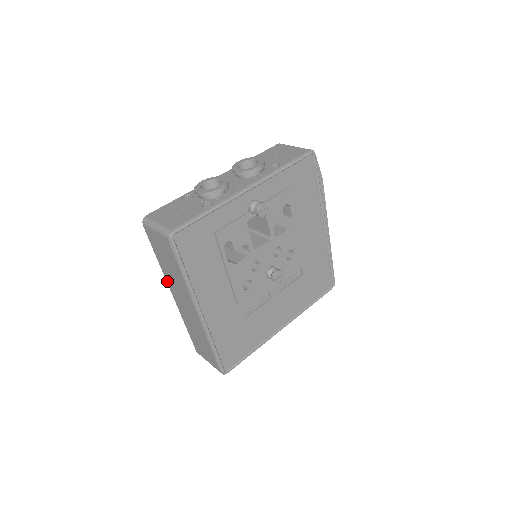
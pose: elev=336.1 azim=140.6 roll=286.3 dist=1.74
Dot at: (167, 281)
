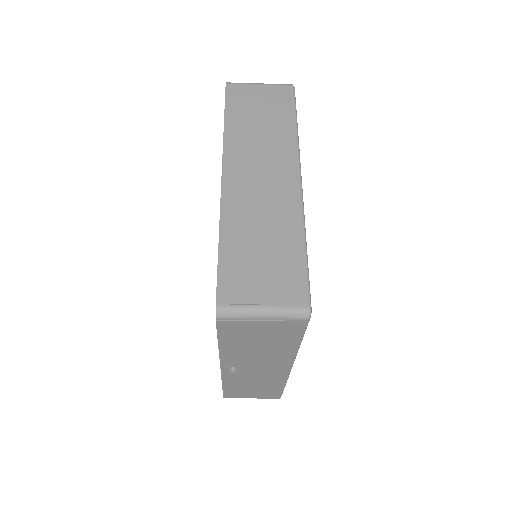
Dot at: (226, 152)
